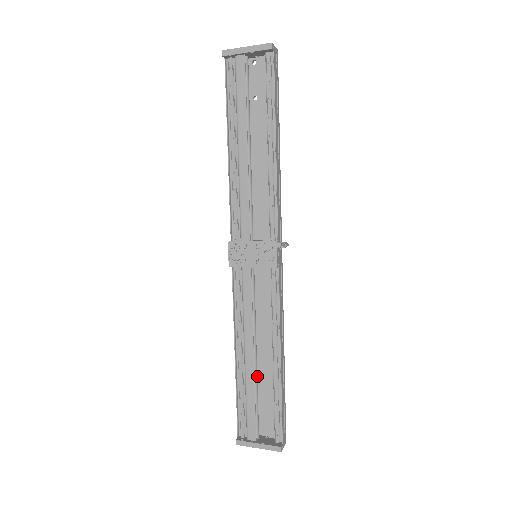
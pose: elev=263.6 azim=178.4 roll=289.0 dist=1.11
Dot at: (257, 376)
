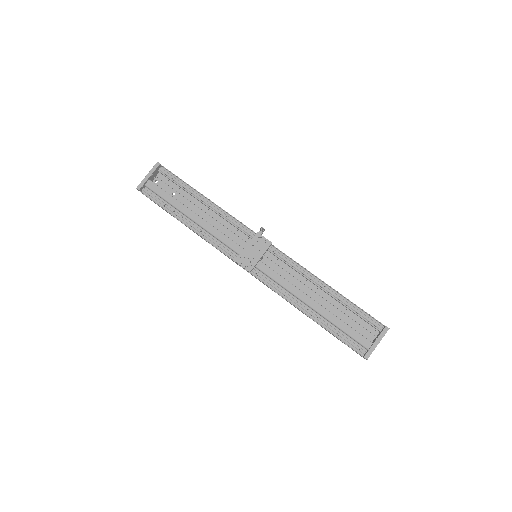
Dot at: occluded
